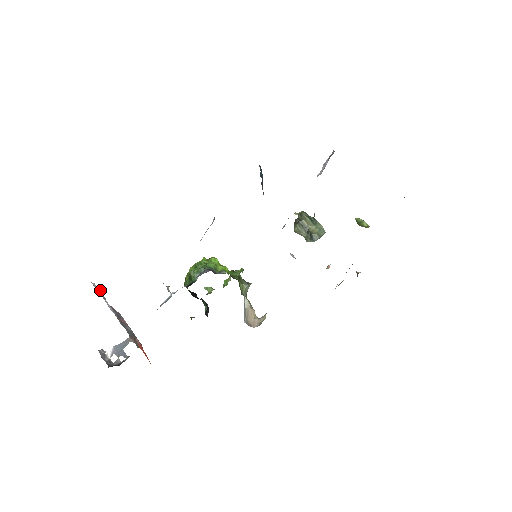
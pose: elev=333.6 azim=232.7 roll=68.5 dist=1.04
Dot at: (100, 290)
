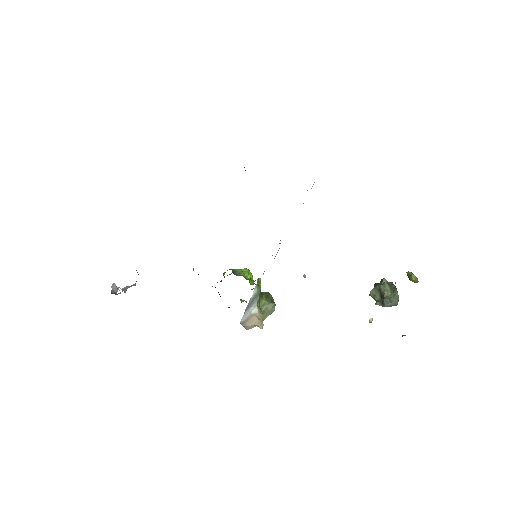
Dot at: occluded
